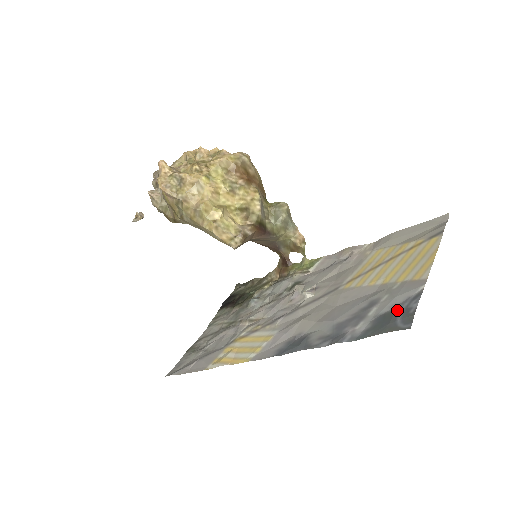
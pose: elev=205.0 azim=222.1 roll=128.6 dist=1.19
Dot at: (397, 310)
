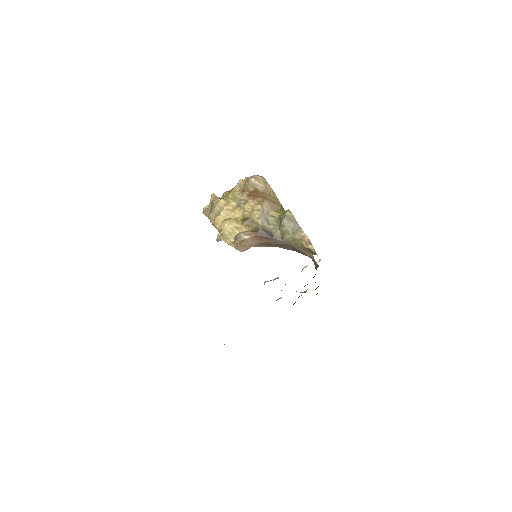
Dot at: occluded
